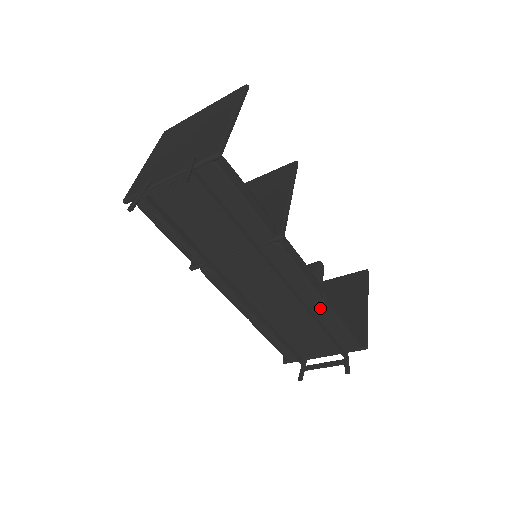
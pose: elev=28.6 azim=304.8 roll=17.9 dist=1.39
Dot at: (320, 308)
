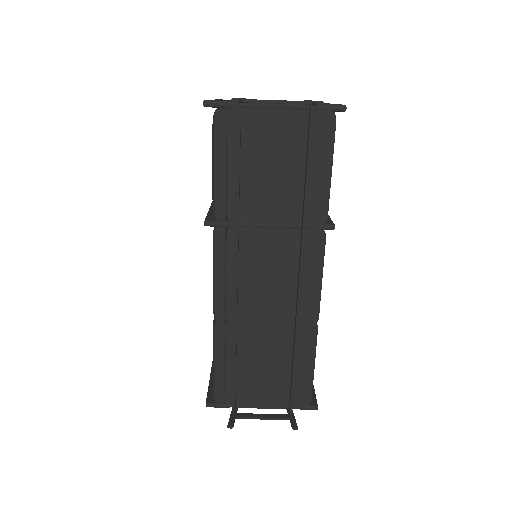
Dot at: (308, 333)
